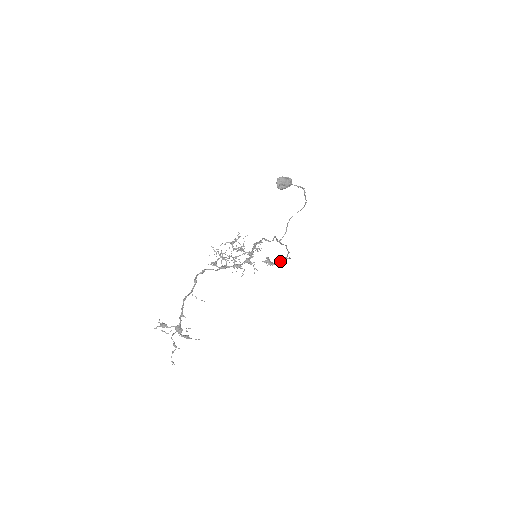
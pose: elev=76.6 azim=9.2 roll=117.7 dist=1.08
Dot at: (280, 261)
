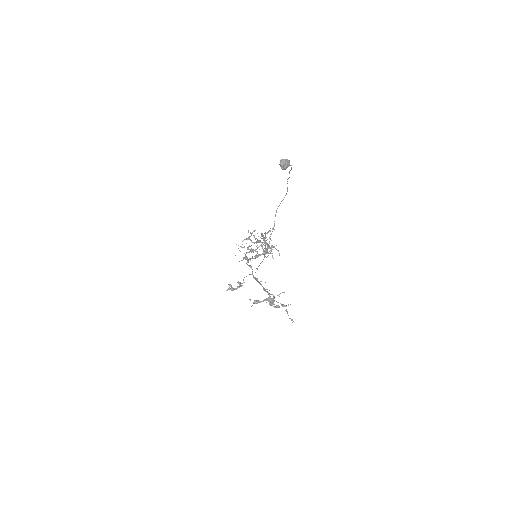
Dot at: (242, 283)
